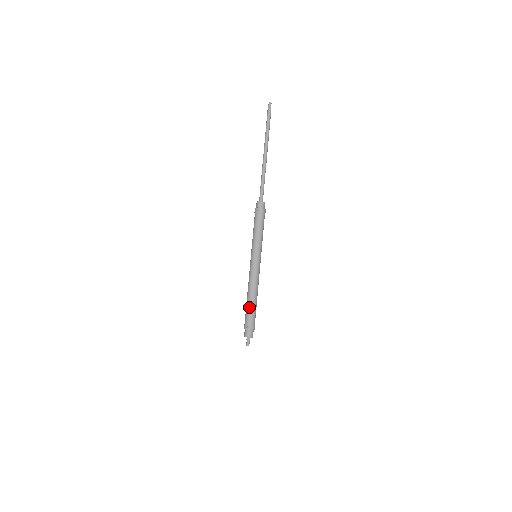
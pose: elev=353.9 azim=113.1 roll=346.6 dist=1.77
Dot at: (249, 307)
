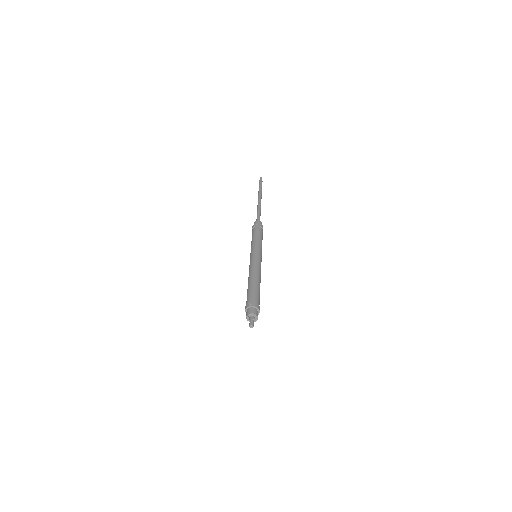
Dot at: (251, 288)
